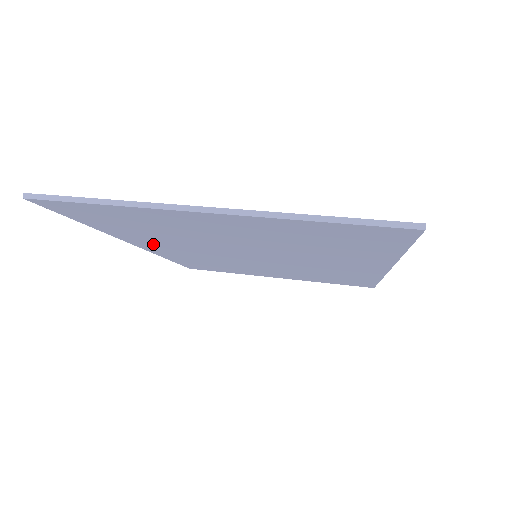
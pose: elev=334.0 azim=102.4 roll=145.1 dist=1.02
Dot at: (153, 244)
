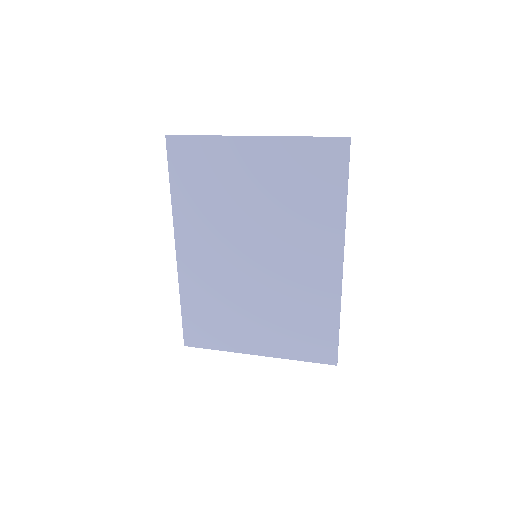
Dot at: (192, 237)
